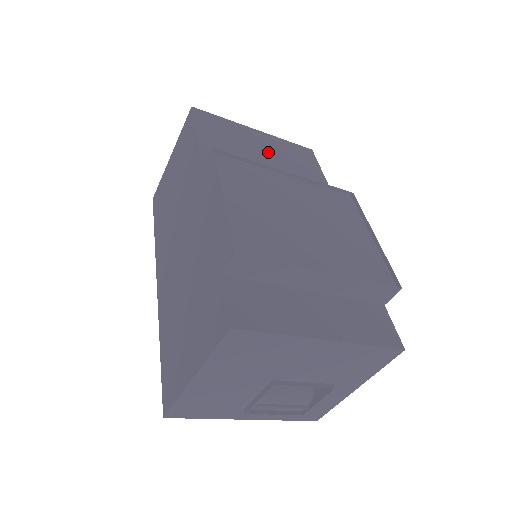
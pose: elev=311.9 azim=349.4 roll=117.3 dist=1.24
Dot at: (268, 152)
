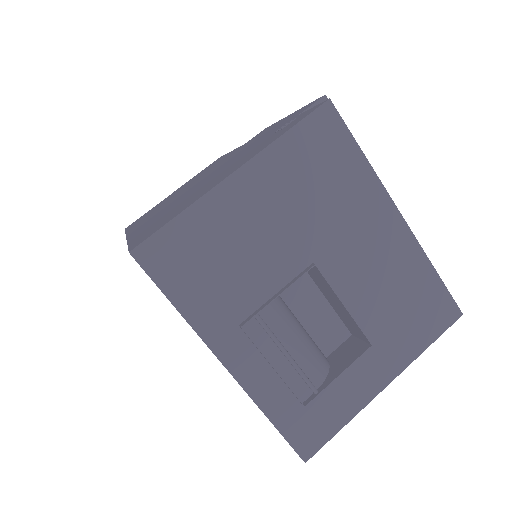
Dot at: occluded
